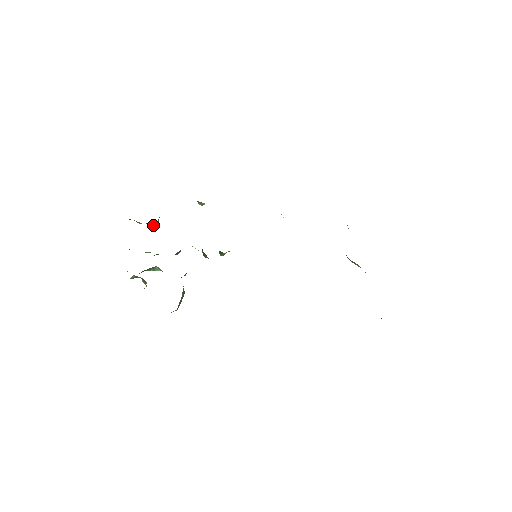
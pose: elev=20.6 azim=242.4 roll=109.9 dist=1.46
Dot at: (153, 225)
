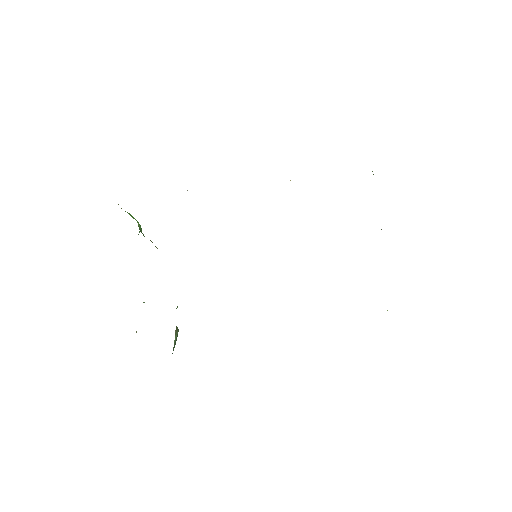
Dot at: occluded
